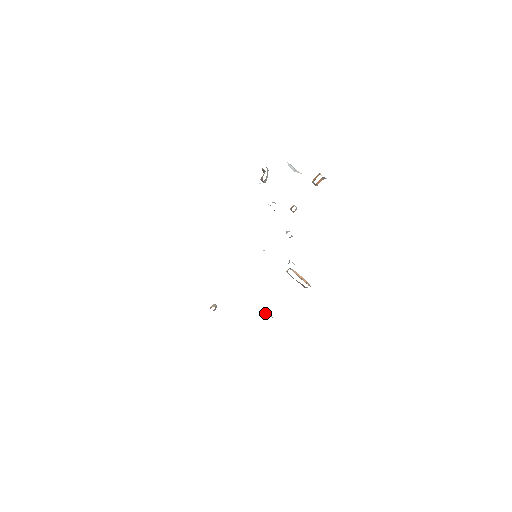
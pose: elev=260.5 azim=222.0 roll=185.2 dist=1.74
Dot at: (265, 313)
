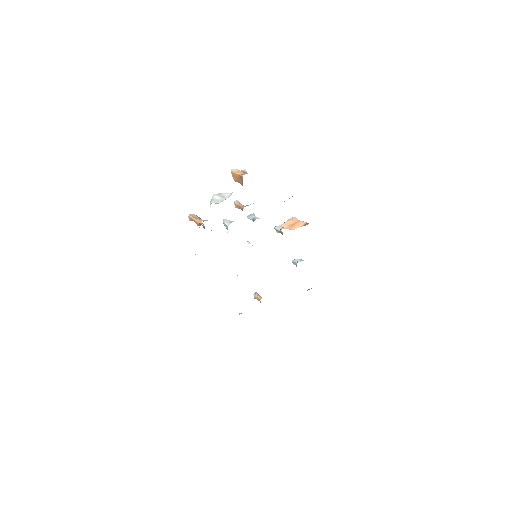
Dot at: (294, 263)
